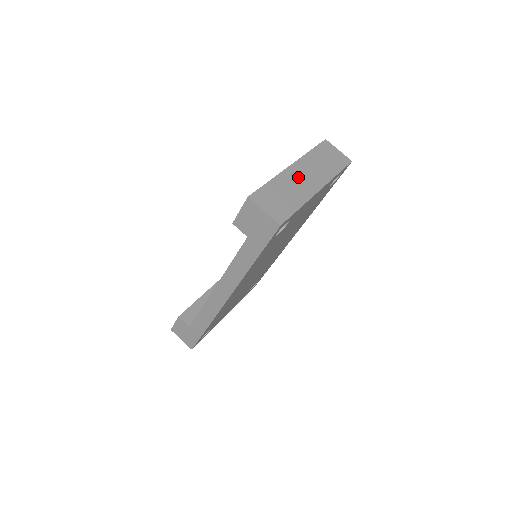
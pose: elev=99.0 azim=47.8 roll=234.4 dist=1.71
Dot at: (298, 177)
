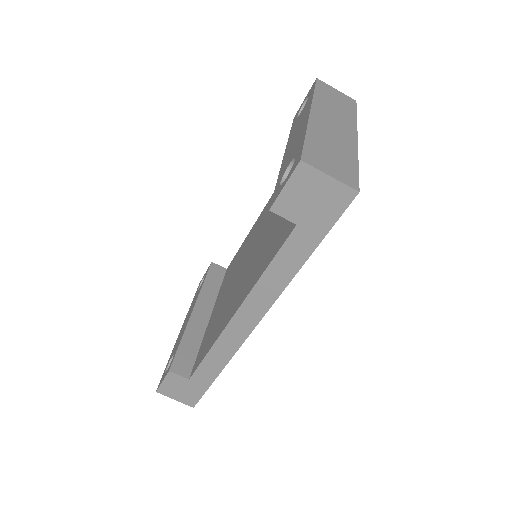
Dot at: (328, 125)
